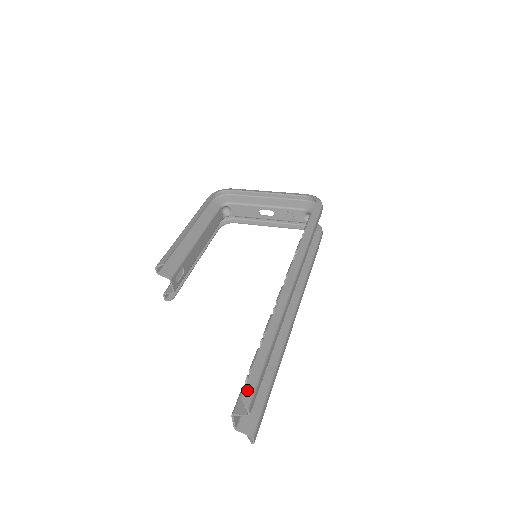
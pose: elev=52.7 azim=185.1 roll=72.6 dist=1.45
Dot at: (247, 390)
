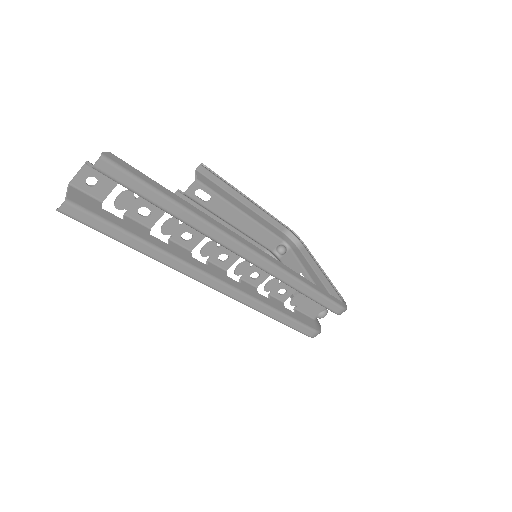
Dot at: (121, 161)
